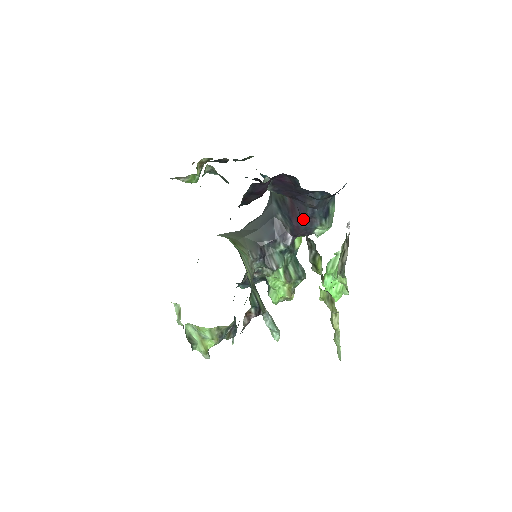
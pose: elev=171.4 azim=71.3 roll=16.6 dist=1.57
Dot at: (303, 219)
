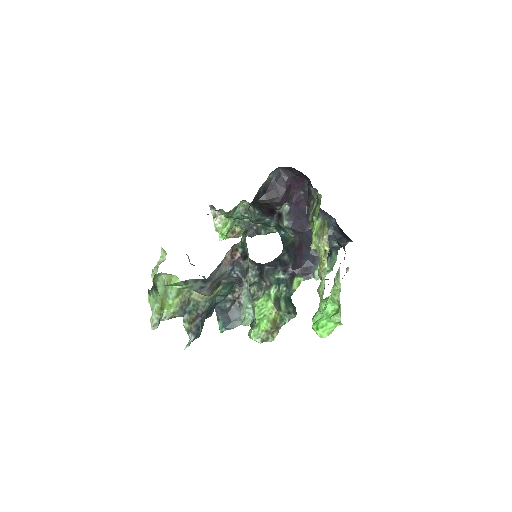
Dot at: (307, 254)
